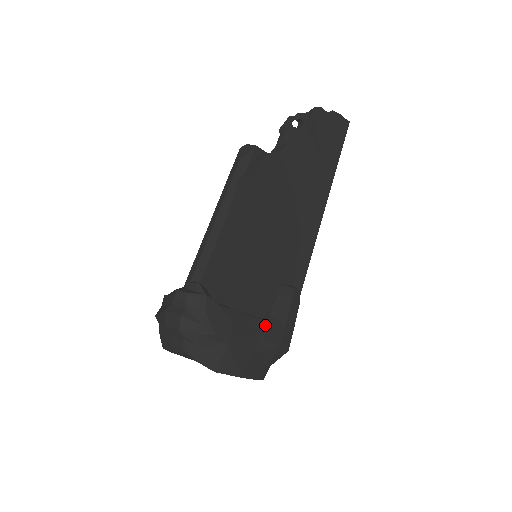
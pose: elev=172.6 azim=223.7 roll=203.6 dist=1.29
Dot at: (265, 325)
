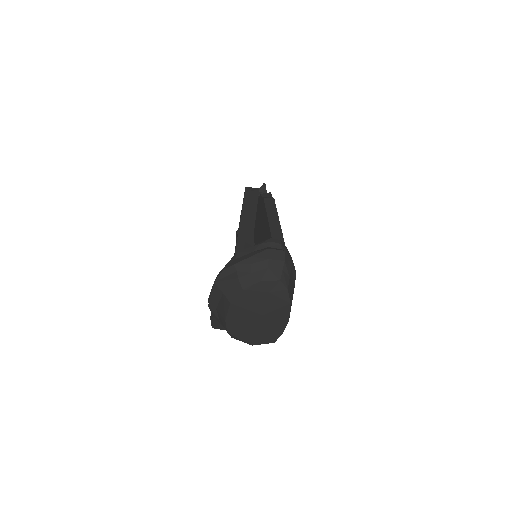
Dot at: occluded
